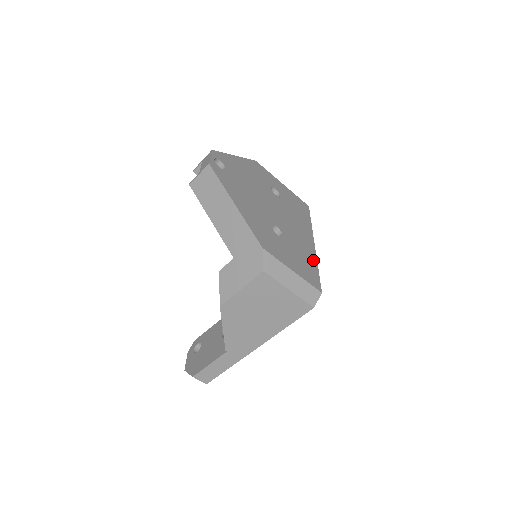
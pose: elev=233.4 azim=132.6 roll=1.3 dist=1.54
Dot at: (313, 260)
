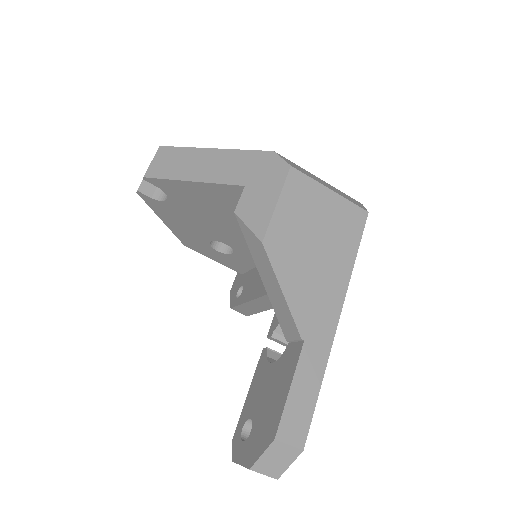
Dot at: occluded
